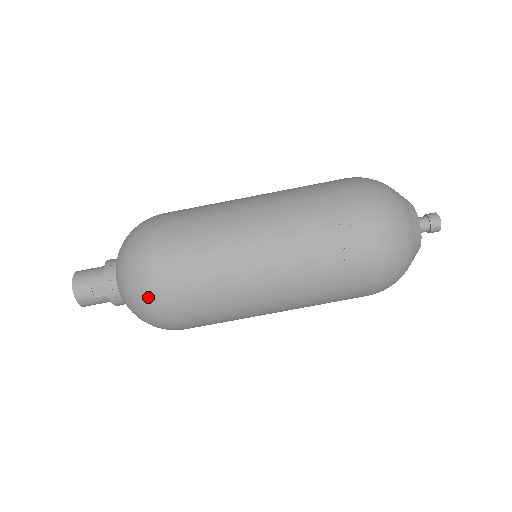
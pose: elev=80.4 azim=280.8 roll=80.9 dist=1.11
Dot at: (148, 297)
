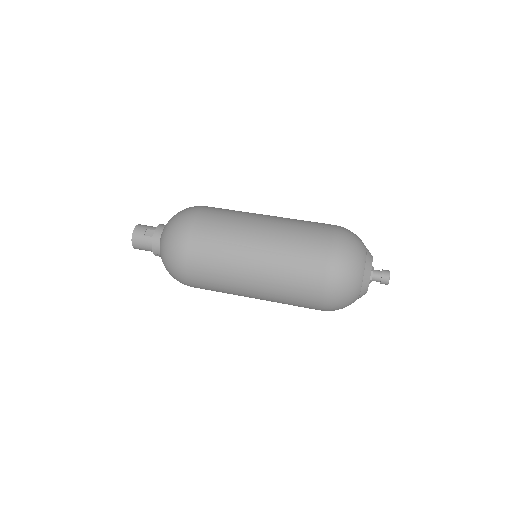
Dot at: (180, 224)
